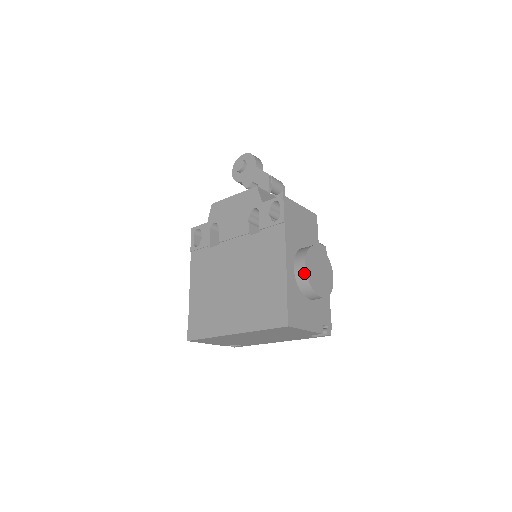
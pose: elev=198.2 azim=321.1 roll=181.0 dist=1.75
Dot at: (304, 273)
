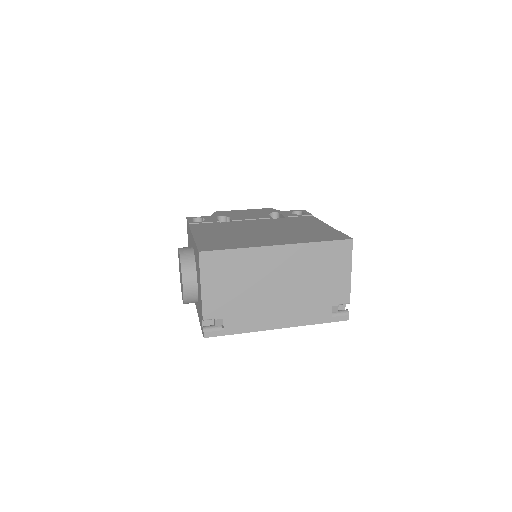
Dot at: occluded
